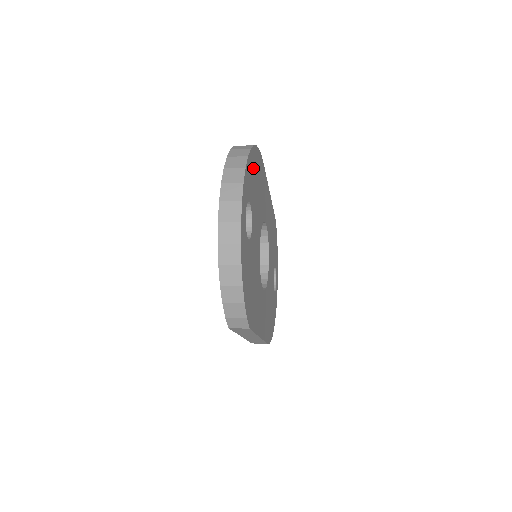
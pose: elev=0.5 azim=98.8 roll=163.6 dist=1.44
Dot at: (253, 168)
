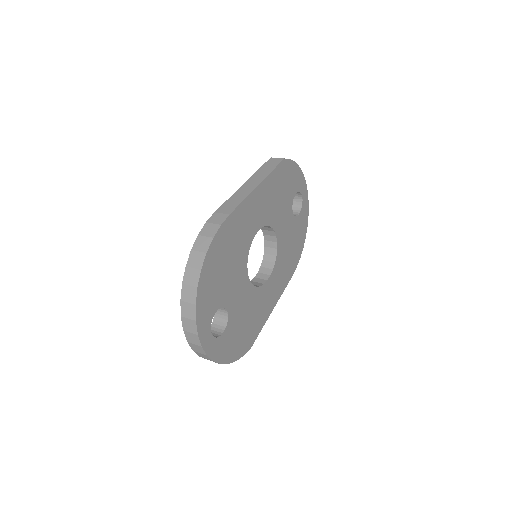
Dot at: (209, 281)
